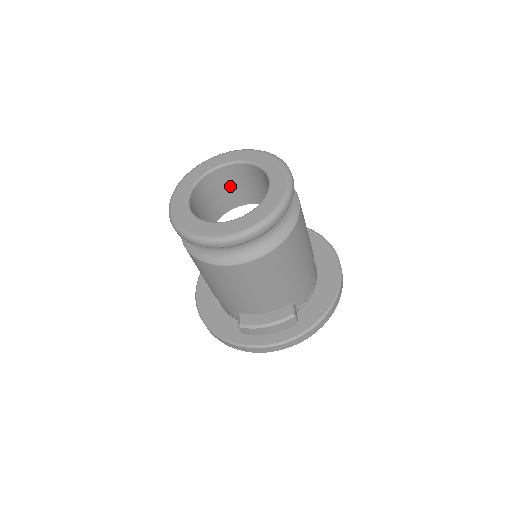
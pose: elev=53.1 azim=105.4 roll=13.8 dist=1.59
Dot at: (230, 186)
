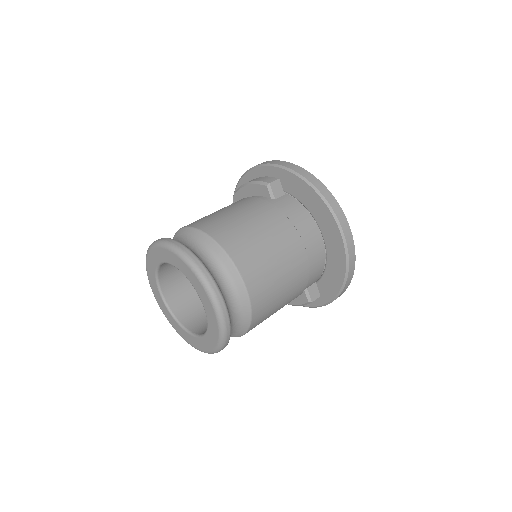
Dot at: occluded
